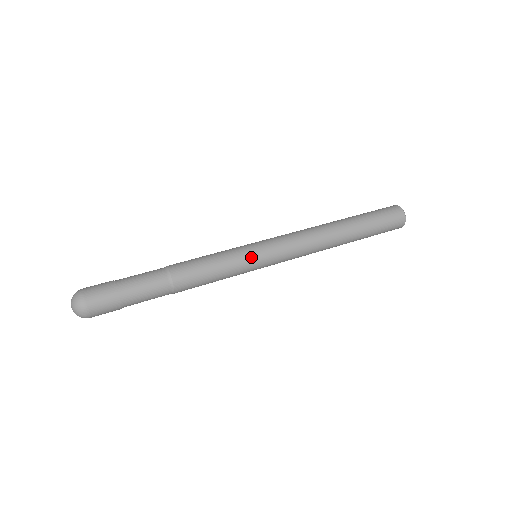
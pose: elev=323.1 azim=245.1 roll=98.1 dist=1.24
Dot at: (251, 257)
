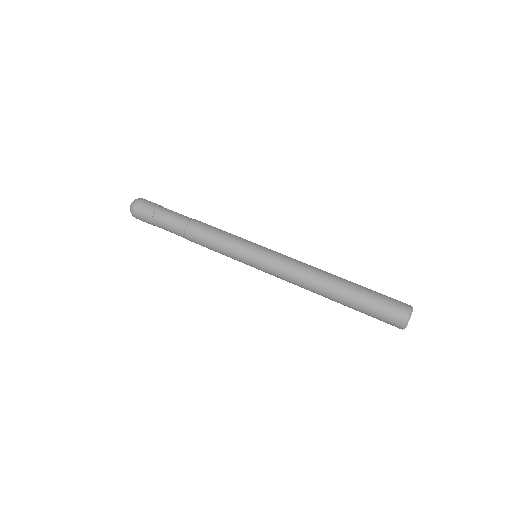
Dot at: (243, 260)
